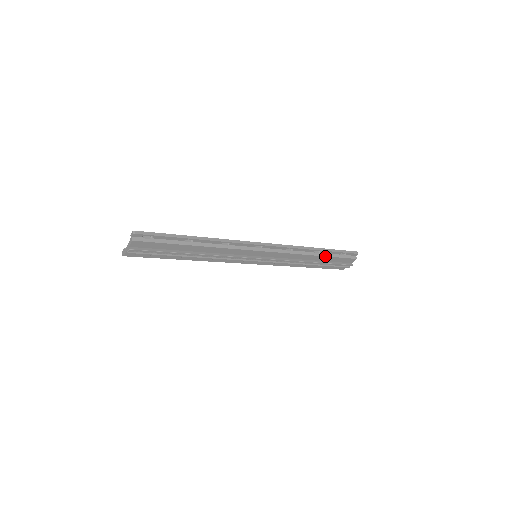
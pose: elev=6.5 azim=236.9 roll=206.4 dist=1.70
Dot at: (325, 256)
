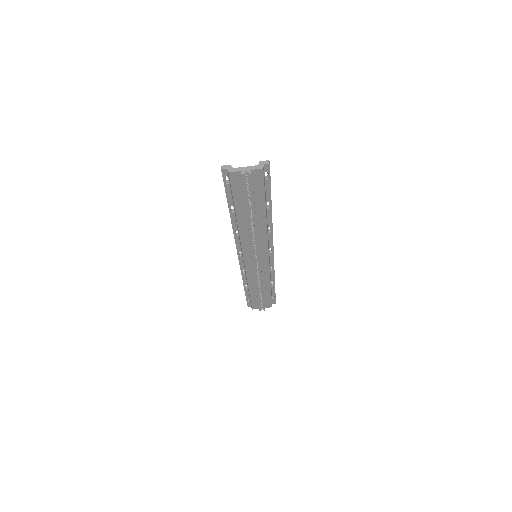
Dot at: occluded
